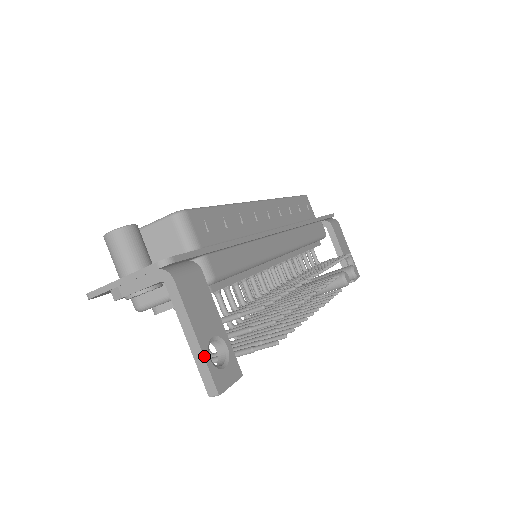
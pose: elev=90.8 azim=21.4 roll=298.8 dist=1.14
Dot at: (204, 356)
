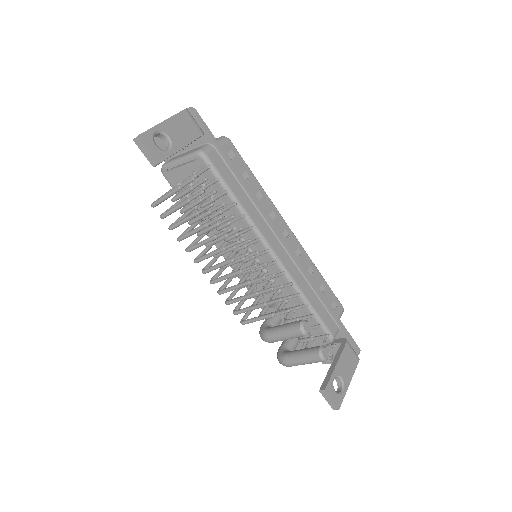
Dot at: (155, 126)
